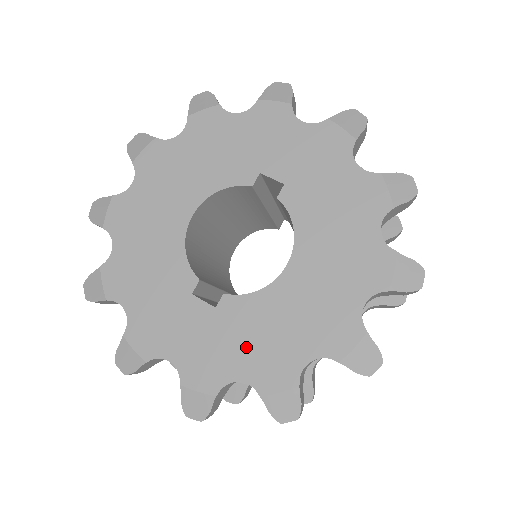
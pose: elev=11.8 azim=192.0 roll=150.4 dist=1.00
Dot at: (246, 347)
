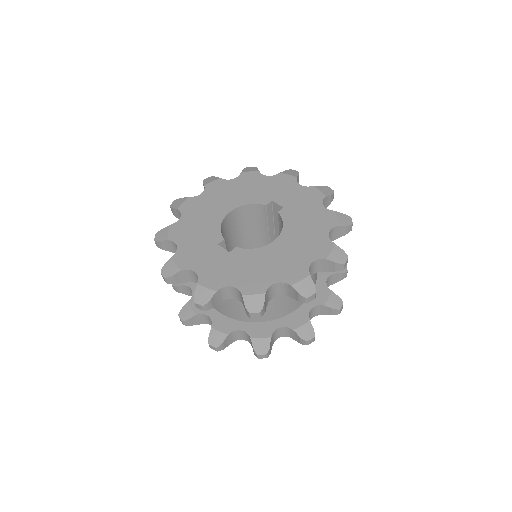
Dot at: (241, 272)
